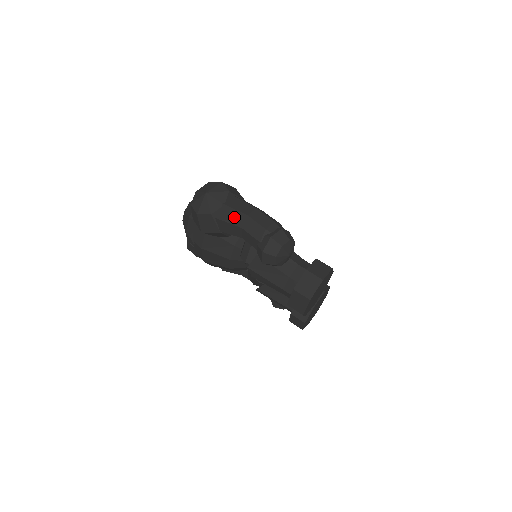
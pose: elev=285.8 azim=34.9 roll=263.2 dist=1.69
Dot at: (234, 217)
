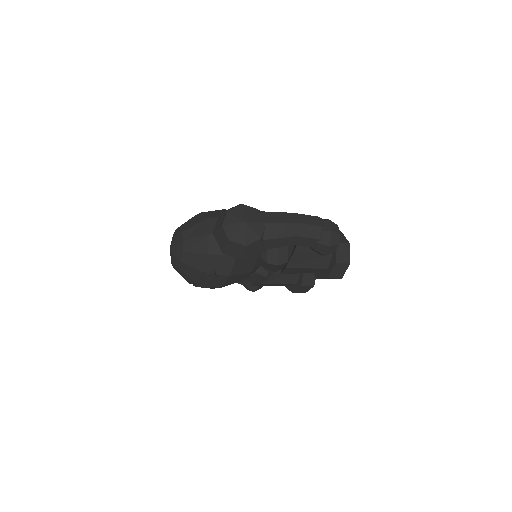
Dot at: (284, 230)
